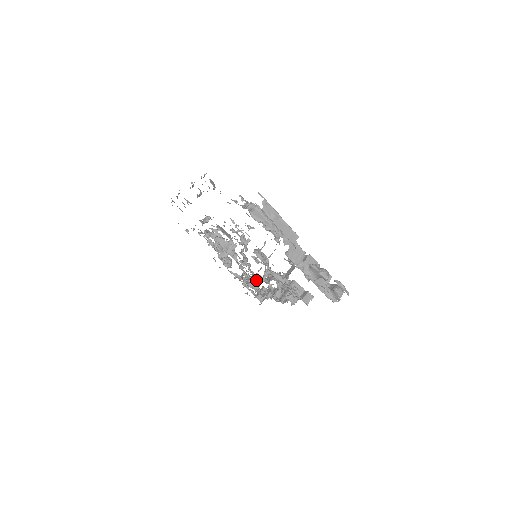
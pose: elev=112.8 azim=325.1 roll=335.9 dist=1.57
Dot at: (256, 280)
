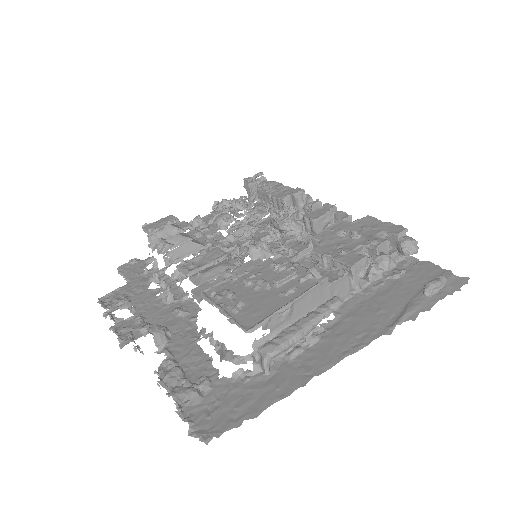
Dot at: occluded
